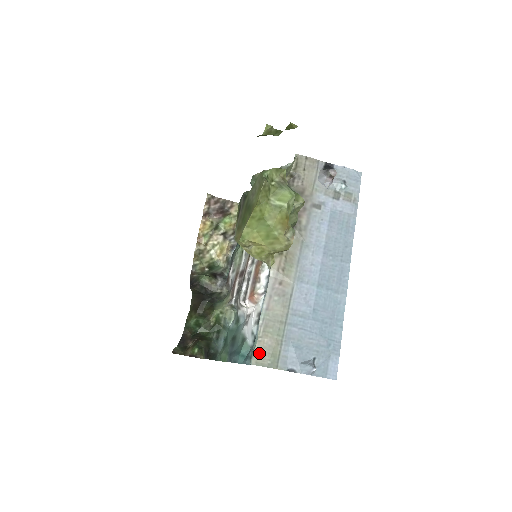
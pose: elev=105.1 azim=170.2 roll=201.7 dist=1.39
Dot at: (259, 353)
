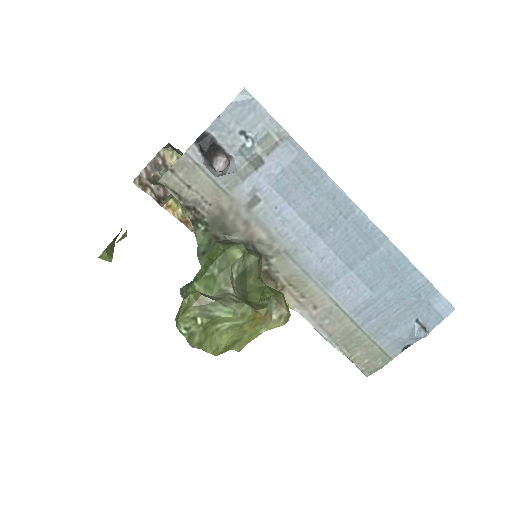
Dot at: (364, 366)
